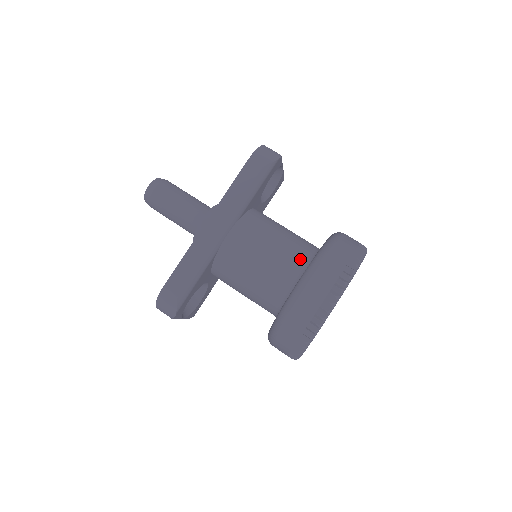
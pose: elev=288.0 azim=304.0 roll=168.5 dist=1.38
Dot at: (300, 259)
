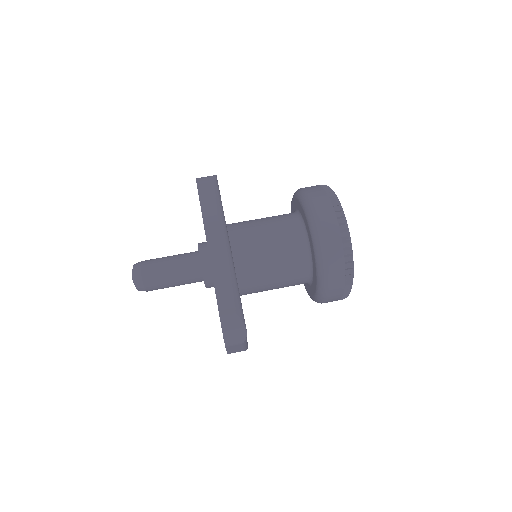
Dot at: (292, 221)
